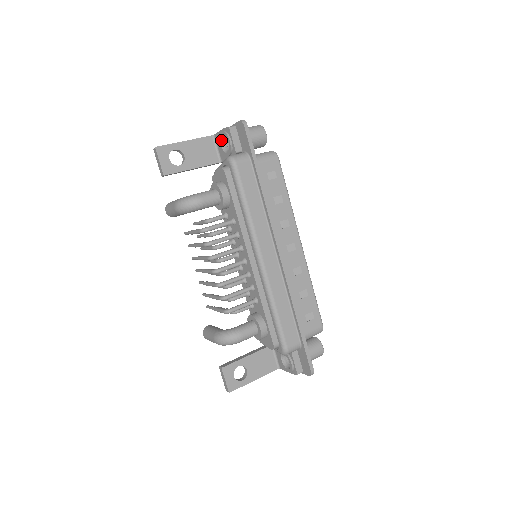
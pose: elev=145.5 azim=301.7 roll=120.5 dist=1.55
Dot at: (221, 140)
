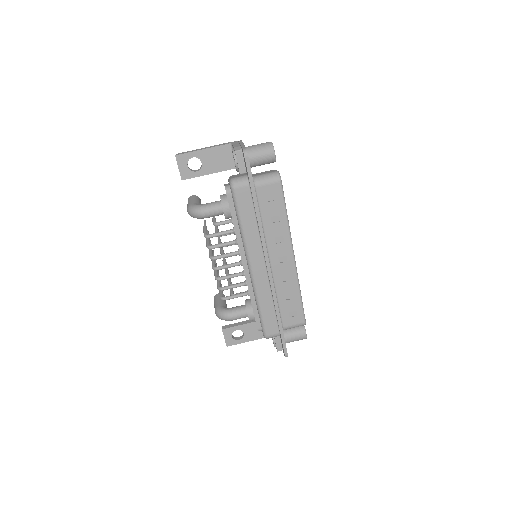
Dot at: occluded
